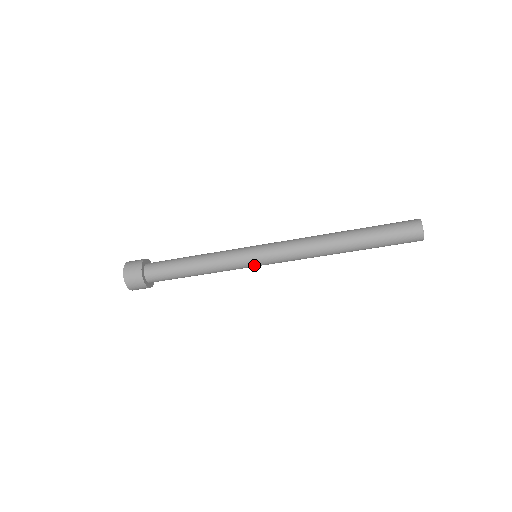
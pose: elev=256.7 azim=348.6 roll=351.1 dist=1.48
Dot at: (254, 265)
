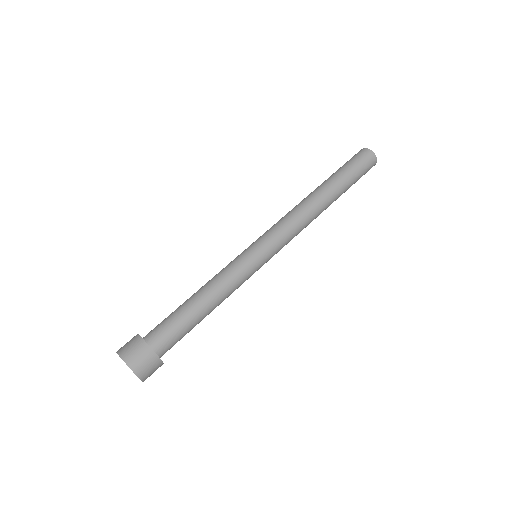
Dot at: occluded
